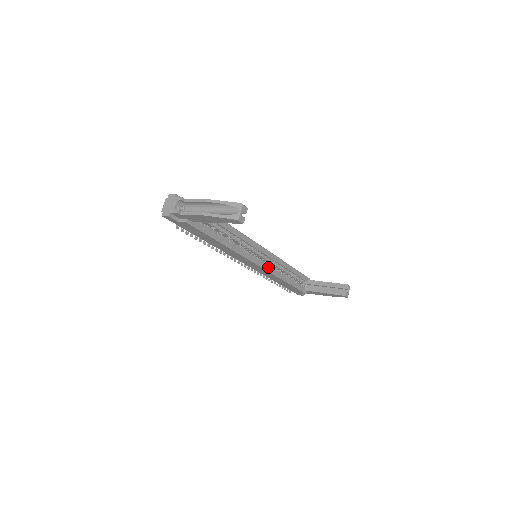
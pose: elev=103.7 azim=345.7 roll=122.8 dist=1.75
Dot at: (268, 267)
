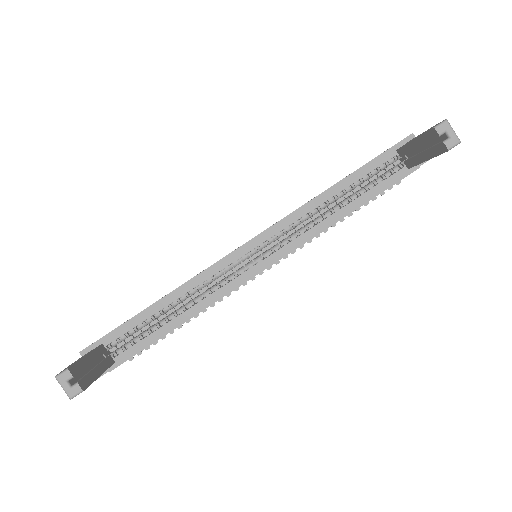
Dot at: (287, 247)
